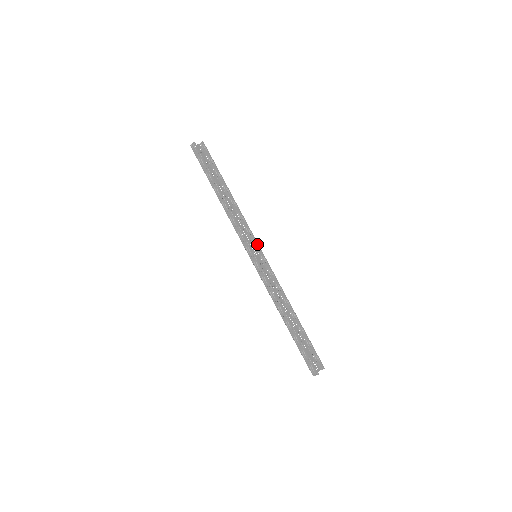
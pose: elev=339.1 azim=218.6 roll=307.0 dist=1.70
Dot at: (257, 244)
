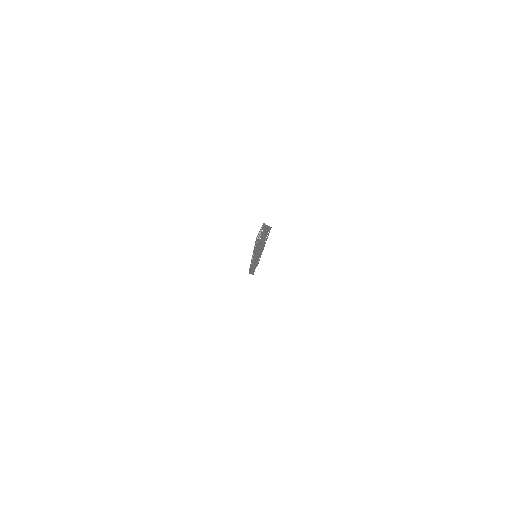
Dot at: occluded
